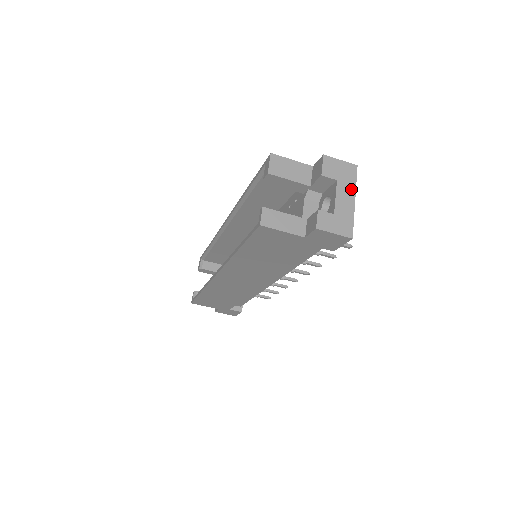
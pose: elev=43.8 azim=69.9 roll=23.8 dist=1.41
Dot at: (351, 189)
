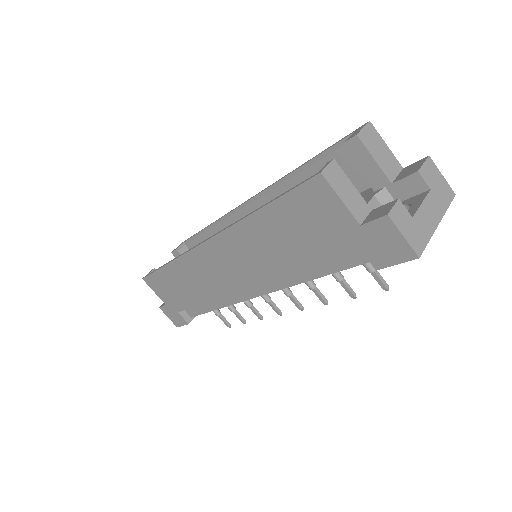
Dot at: (440, 210)
